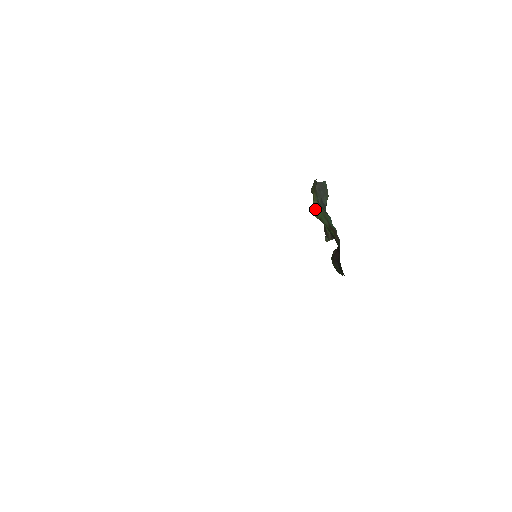
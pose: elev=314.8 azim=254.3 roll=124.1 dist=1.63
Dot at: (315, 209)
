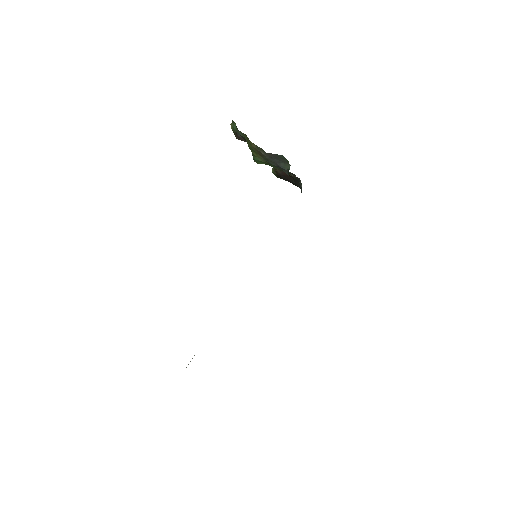
Dot at: (259, 162)
